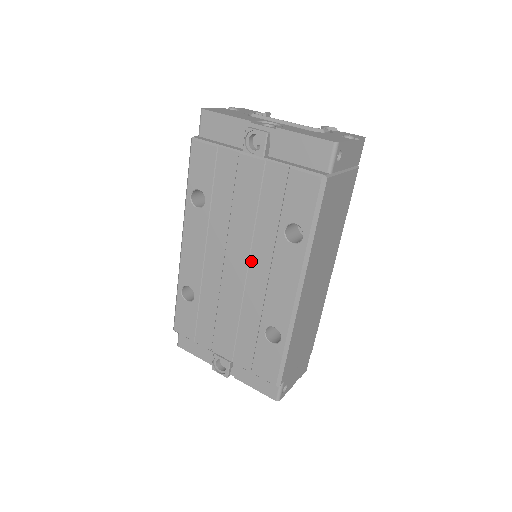
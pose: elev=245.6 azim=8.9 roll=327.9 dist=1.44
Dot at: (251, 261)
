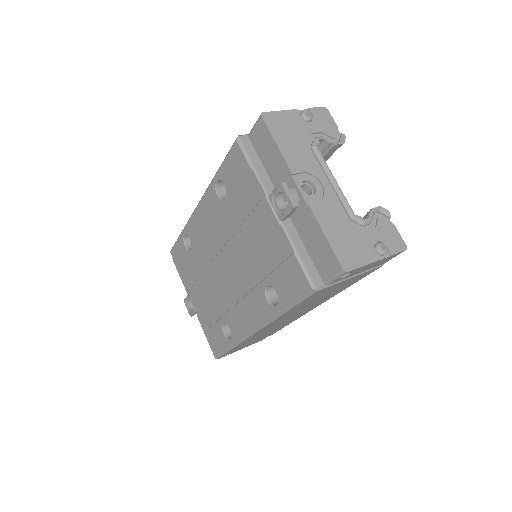
Dot at: (236, 275)
